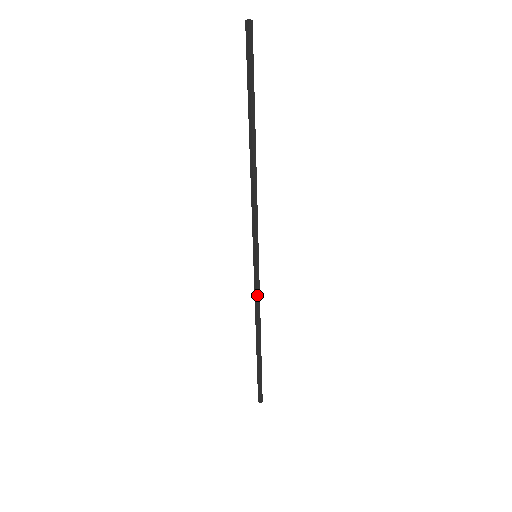
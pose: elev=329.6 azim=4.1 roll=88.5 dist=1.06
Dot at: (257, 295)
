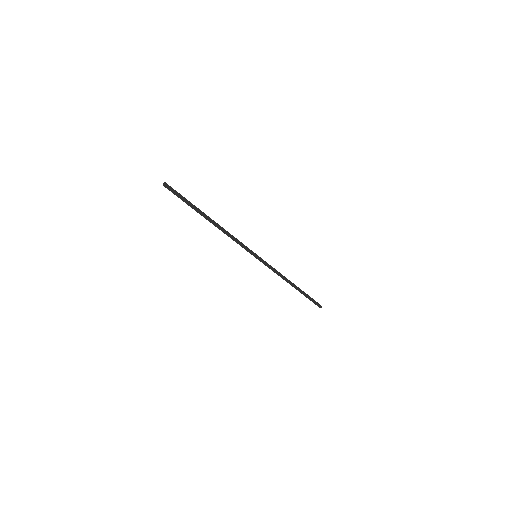
Dot at: (272, 270)
